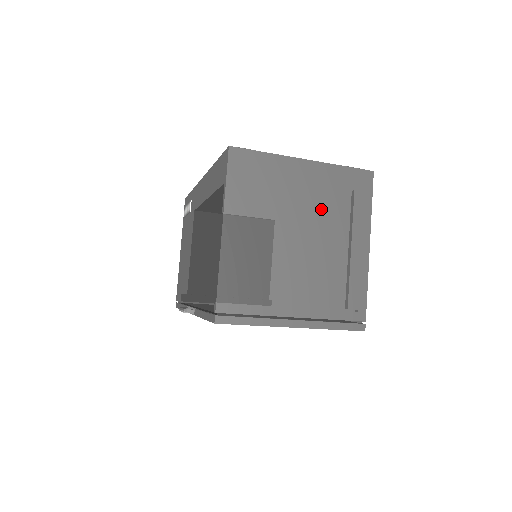
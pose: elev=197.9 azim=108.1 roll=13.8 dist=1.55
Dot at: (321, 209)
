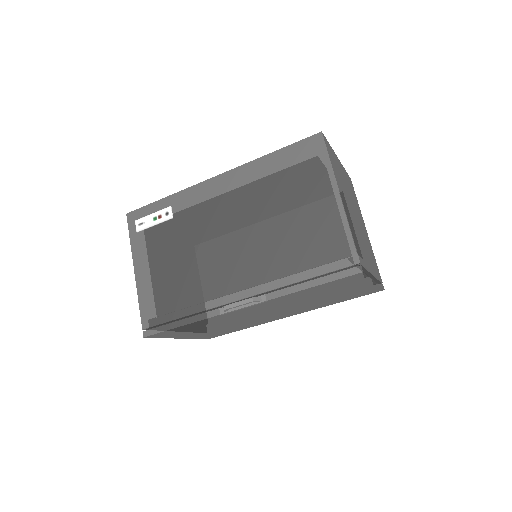
Dot at: (352, 197)
